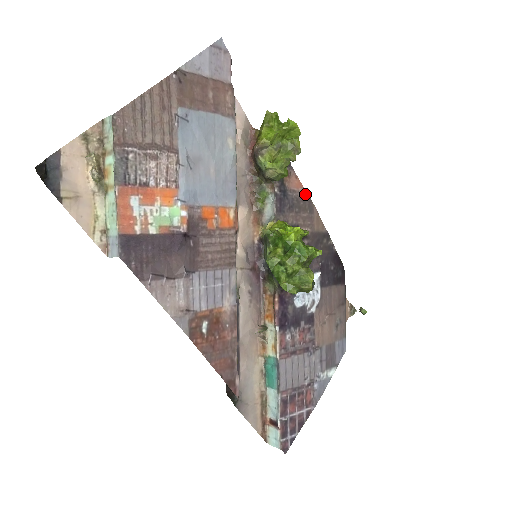
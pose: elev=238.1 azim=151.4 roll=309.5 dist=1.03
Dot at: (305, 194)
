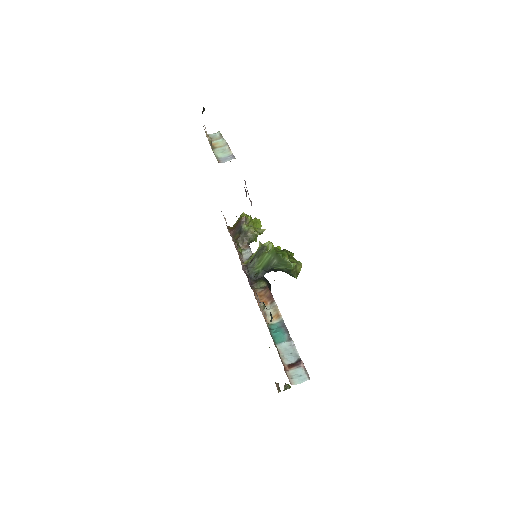
Dot at: occluded
